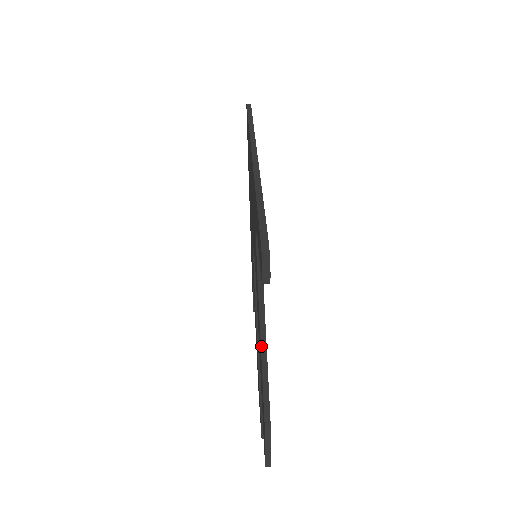
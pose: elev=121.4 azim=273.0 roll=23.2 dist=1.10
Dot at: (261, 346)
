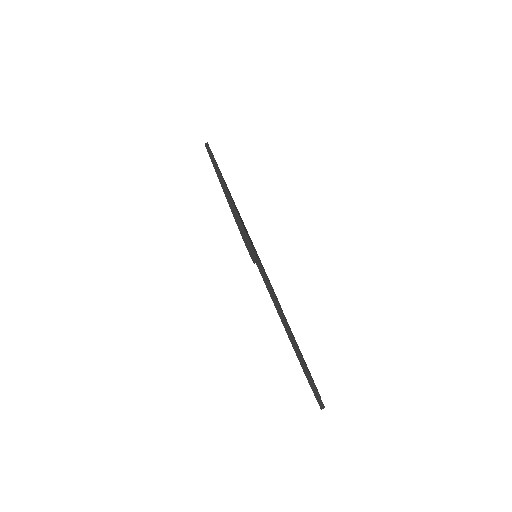
Dot at: (279, 316)
